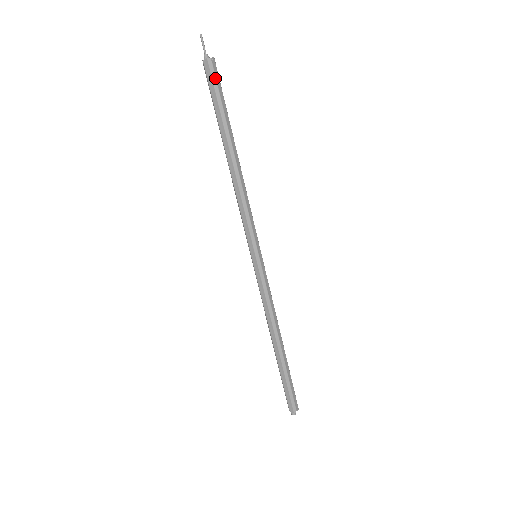
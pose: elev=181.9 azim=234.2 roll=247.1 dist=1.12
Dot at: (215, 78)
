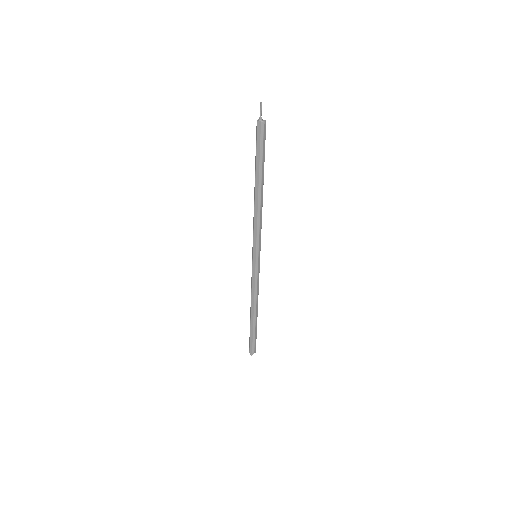
Dot at: (263, 136)
